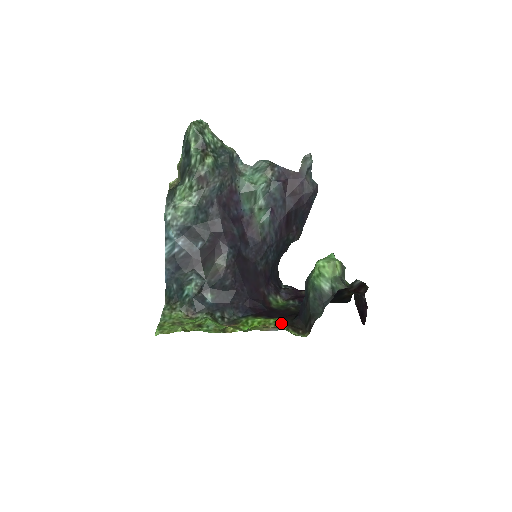
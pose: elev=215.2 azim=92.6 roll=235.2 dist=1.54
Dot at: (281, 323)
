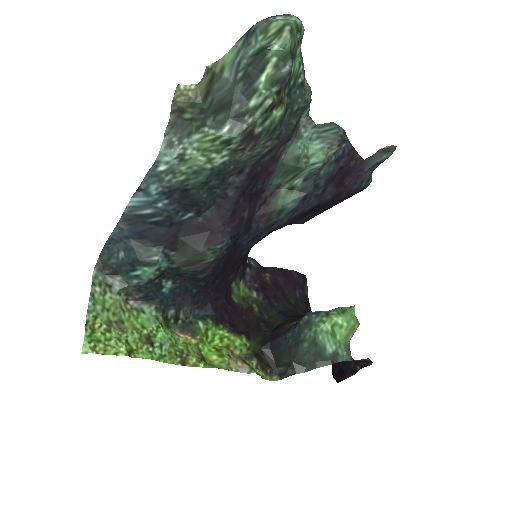
Dot at: (248, 349)
